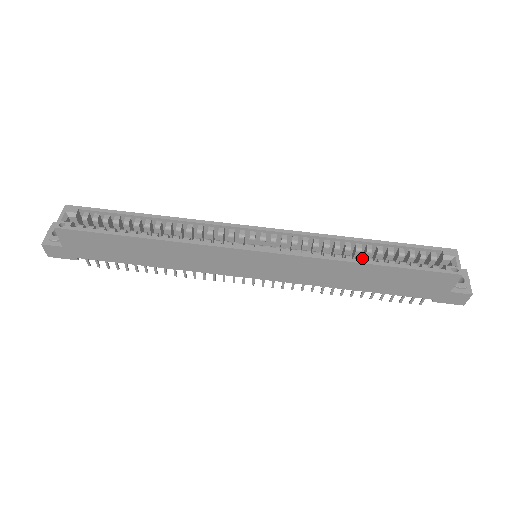
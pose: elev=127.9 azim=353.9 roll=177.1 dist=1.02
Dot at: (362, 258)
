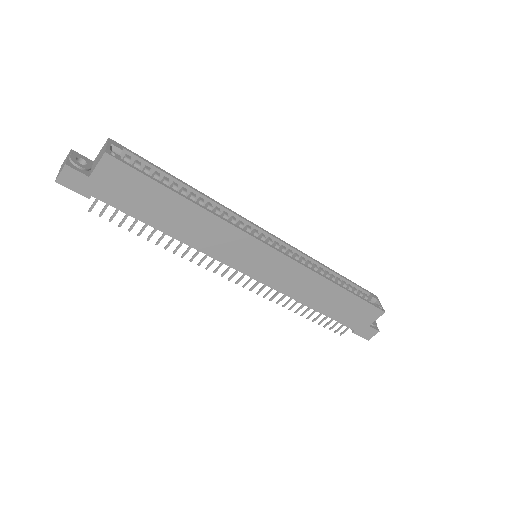
Dot at: occluded
